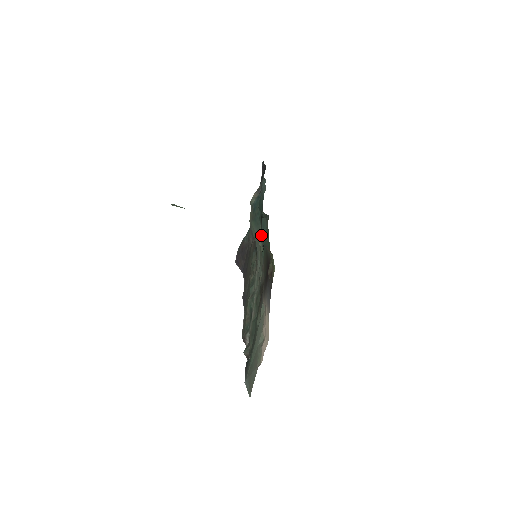
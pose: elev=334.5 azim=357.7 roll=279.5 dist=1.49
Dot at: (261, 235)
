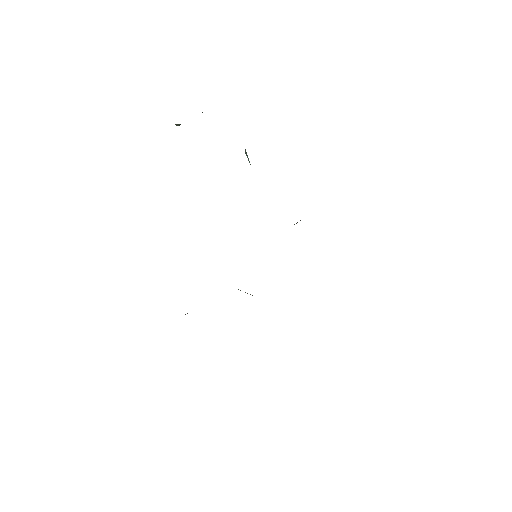
Dot at: occluded
